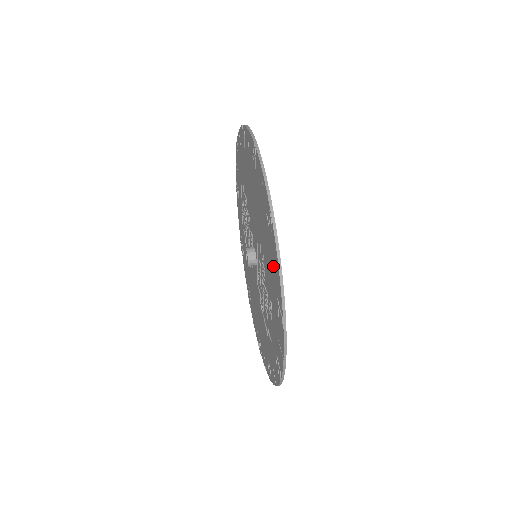
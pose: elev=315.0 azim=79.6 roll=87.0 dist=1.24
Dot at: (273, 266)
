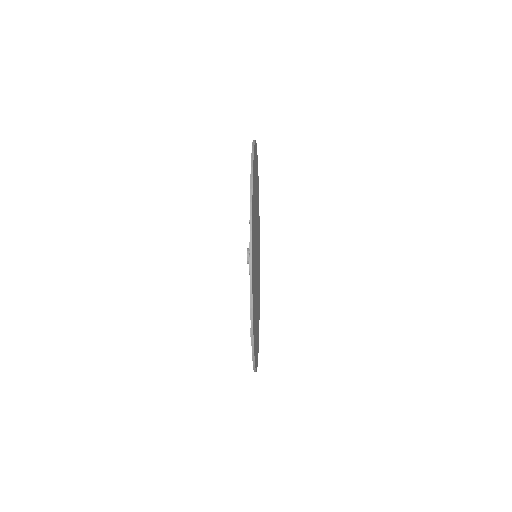
Dot at: occluded
